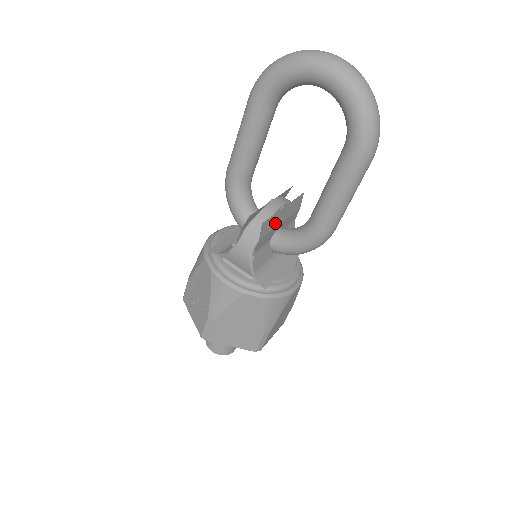
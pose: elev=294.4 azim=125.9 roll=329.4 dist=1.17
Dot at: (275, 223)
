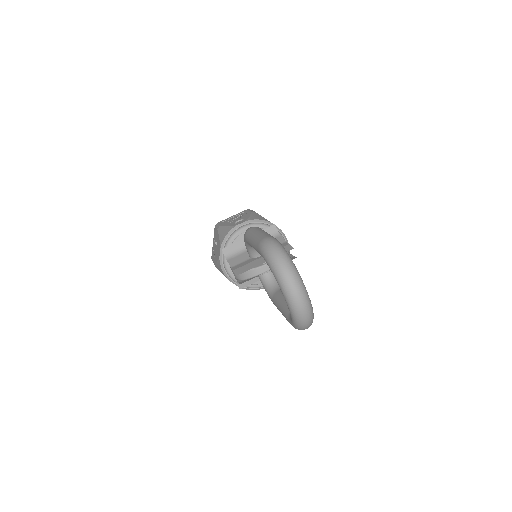
Dot at: (259, 275)
